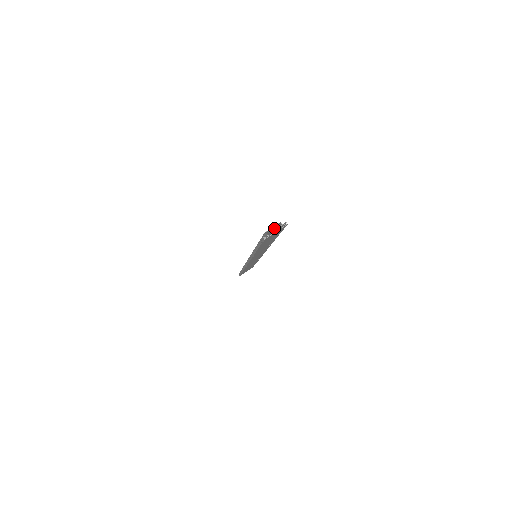
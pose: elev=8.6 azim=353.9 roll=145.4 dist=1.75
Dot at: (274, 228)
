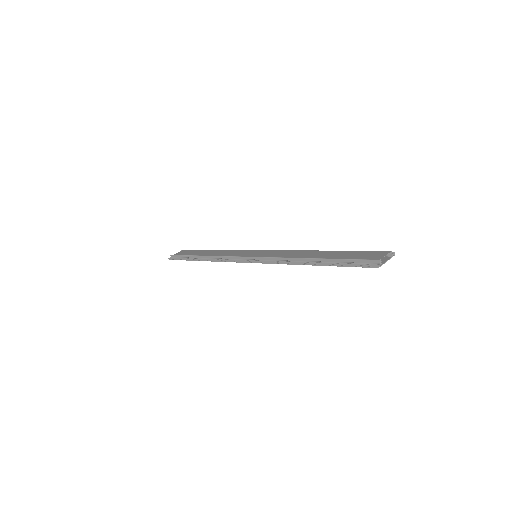
Dot at: (370, 252)
